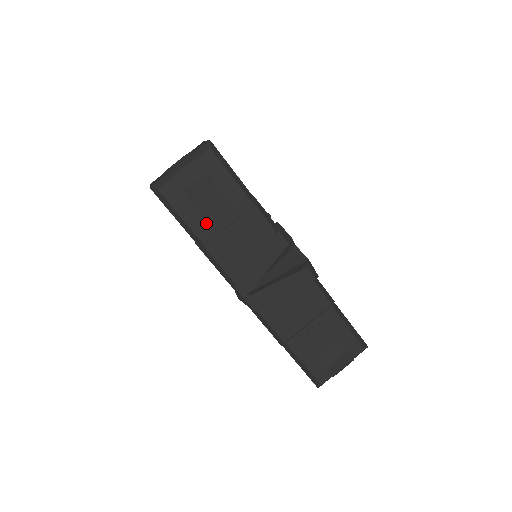
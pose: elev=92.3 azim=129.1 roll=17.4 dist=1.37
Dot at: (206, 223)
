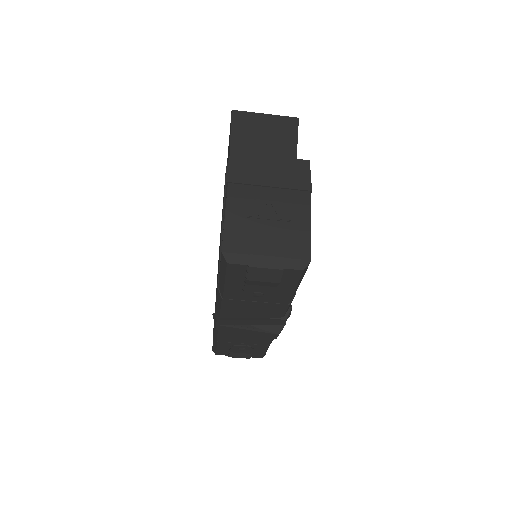
Dot at: (240, 293)
